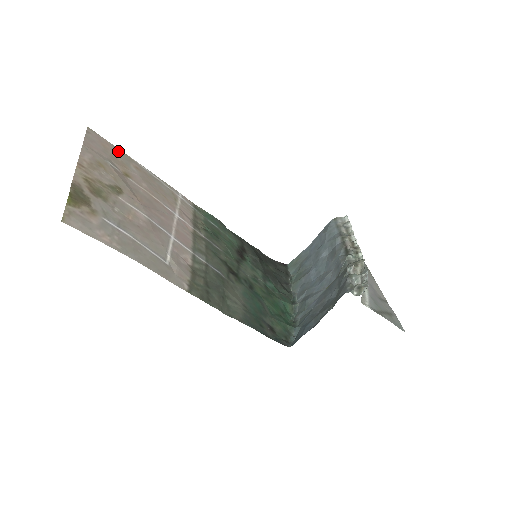
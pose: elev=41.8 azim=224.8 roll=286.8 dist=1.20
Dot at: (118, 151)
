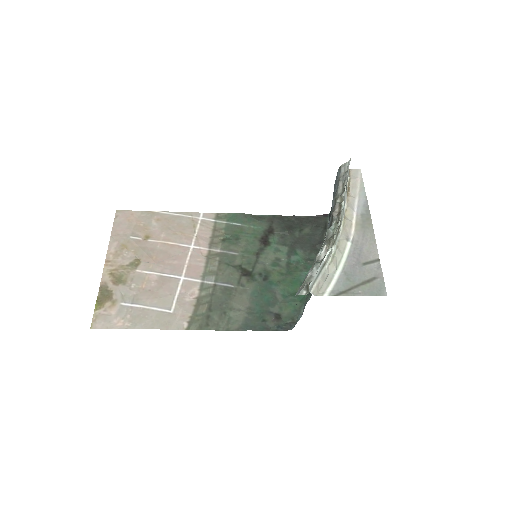
Dot at: (142, 214)
